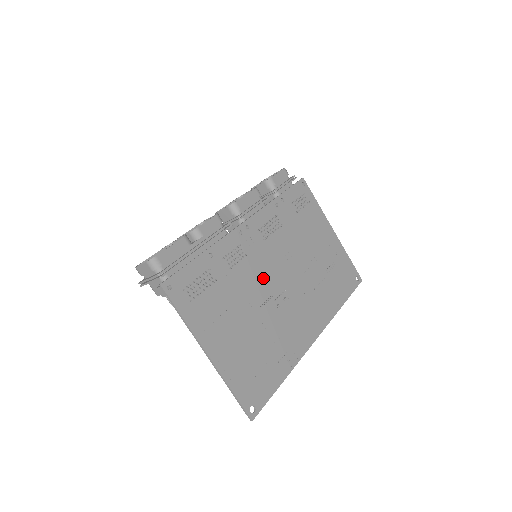
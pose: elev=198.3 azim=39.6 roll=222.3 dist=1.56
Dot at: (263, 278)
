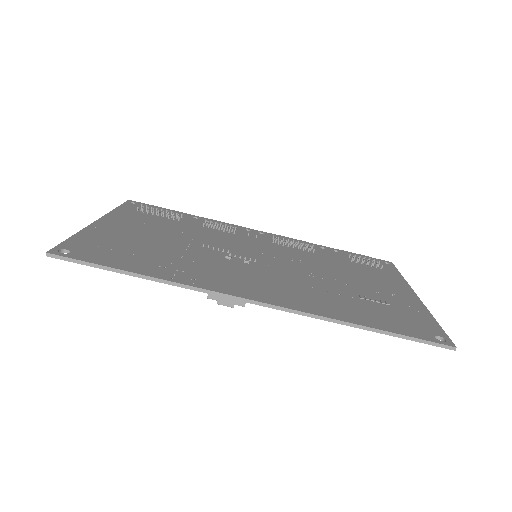
Dot at: (236, 246)
